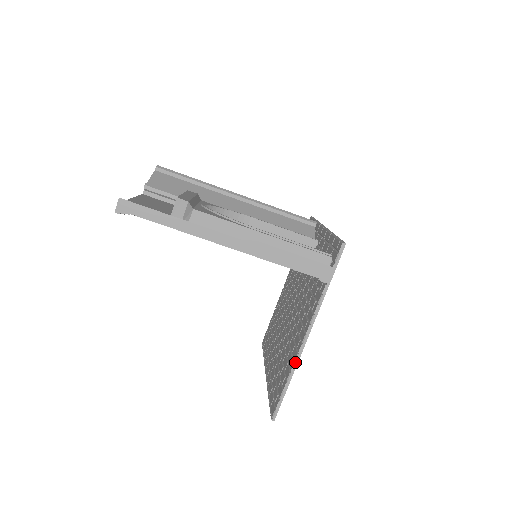
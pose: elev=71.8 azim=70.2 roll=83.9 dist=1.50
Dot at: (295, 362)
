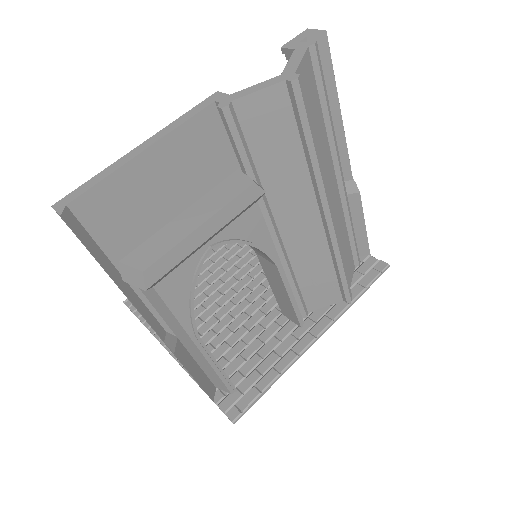
Dot at: (154, 336)
